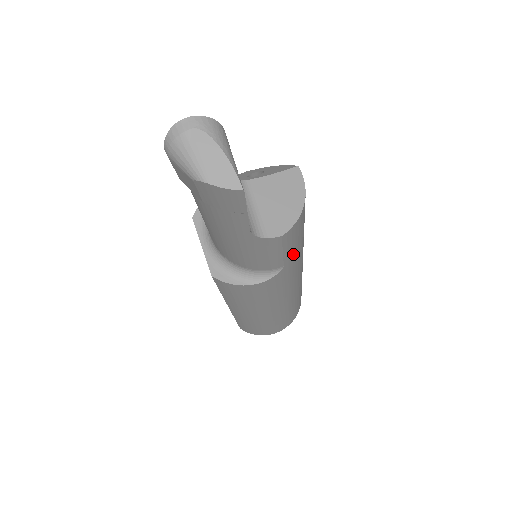
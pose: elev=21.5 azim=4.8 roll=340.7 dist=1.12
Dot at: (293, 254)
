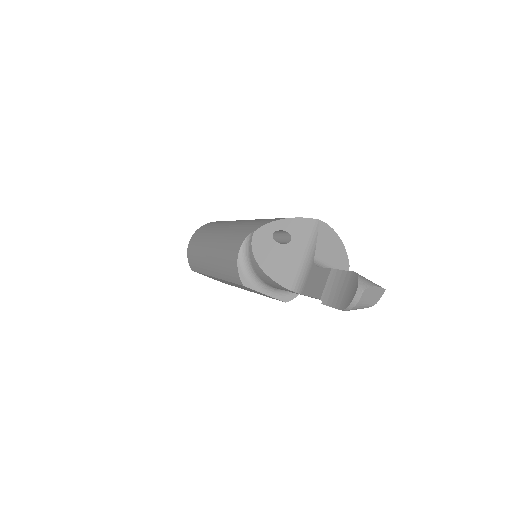
Dot at: occluded
